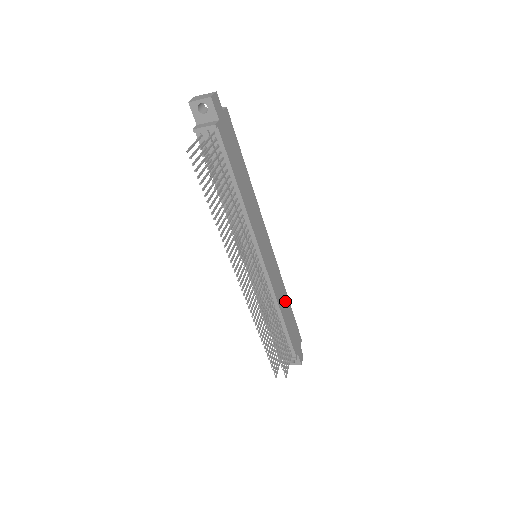
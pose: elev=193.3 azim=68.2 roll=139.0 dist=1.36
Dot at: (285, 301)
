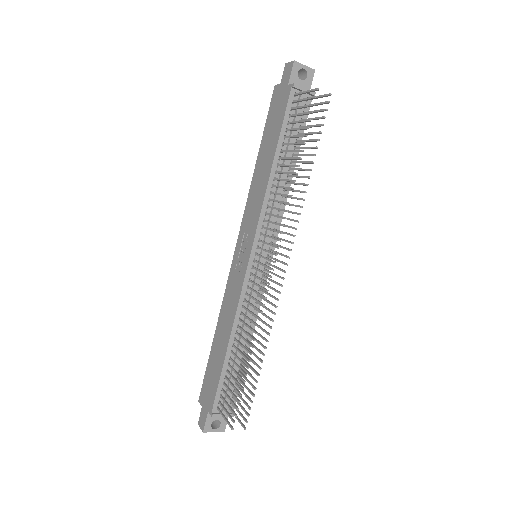
Dot at: occluded
